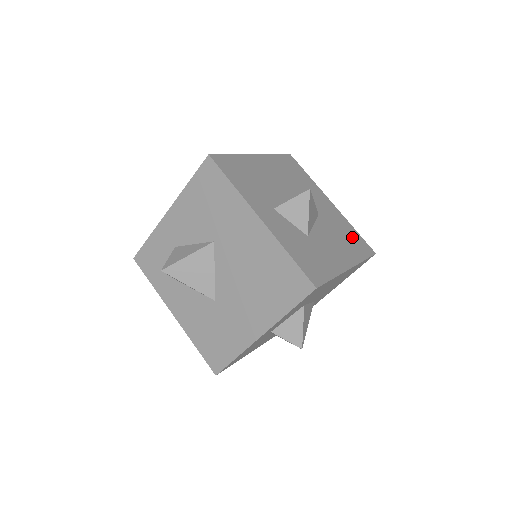
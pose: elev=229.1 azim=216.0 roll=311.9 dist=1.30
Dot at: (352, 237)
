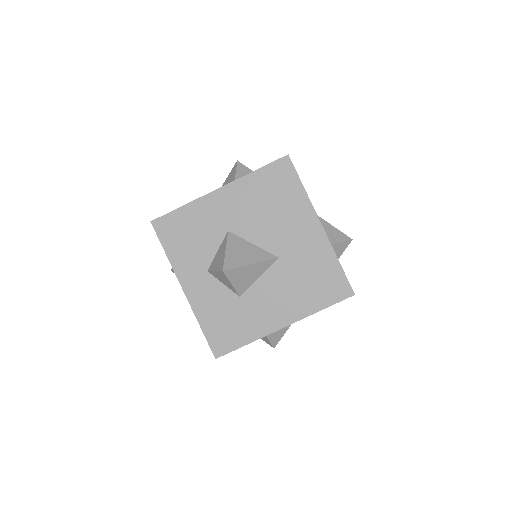
Dot at: (322, 278)
